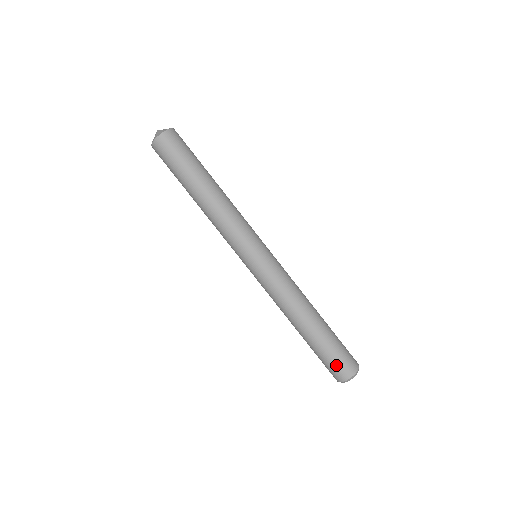
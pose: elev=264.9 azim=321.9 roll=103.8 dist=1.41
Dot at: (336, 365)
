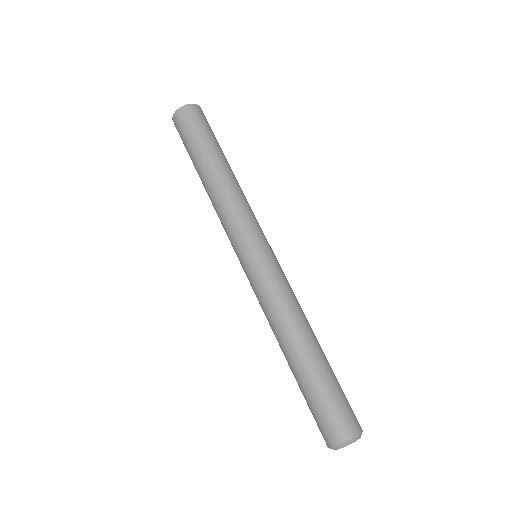
Dot at: (340, 412)
